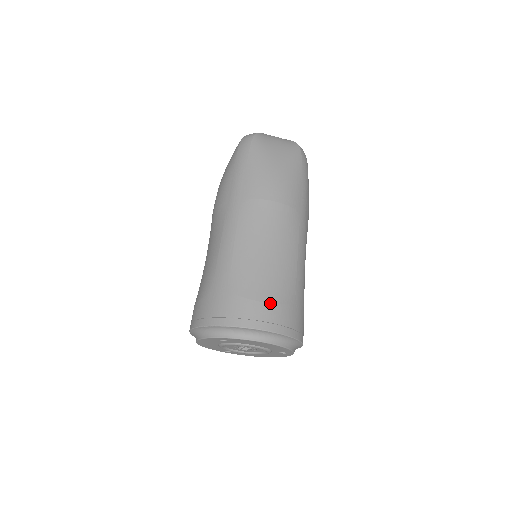
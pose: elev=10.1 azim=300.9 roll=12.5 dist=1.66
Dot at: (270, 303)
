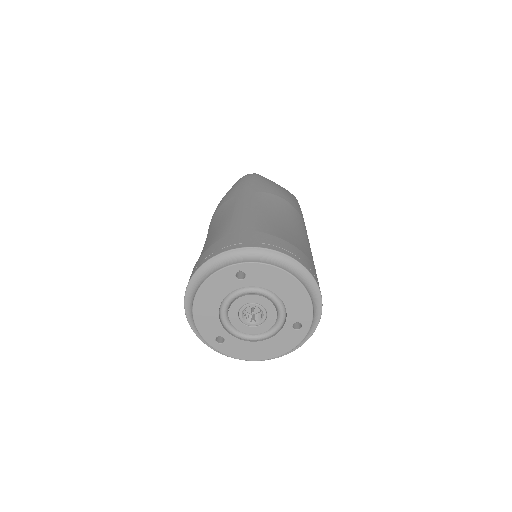
Dot at: (295, 246)
